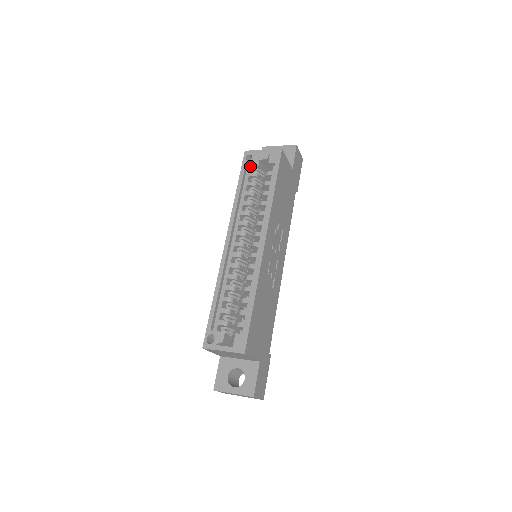
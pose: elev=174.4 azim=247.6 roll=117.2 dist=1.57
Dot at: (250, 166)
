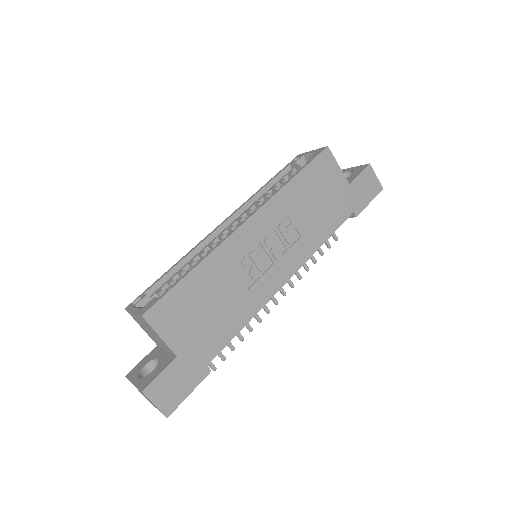
Dot at: (295, 167)
